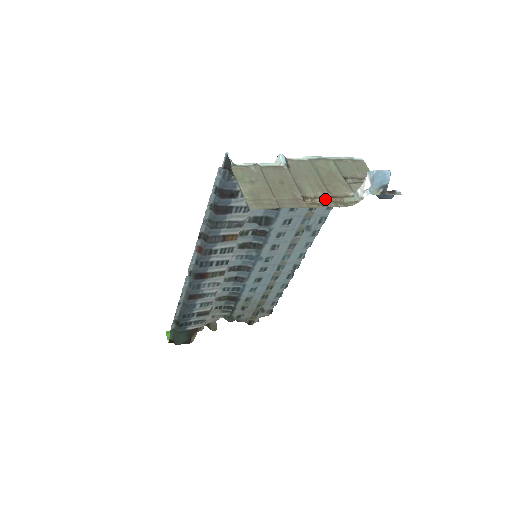
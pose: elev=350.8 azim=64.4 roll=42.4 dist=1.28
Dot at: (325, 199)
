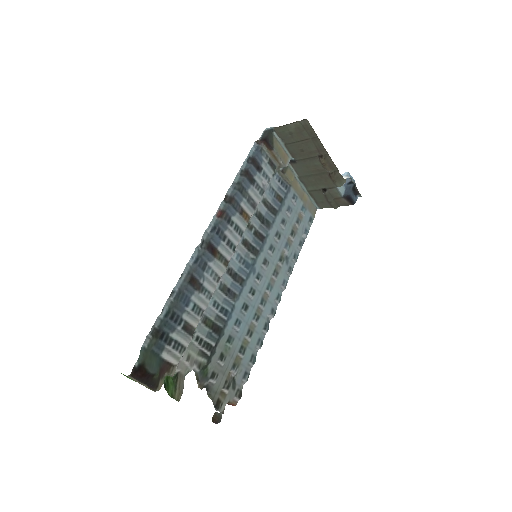
Dot at: (328, 170)
